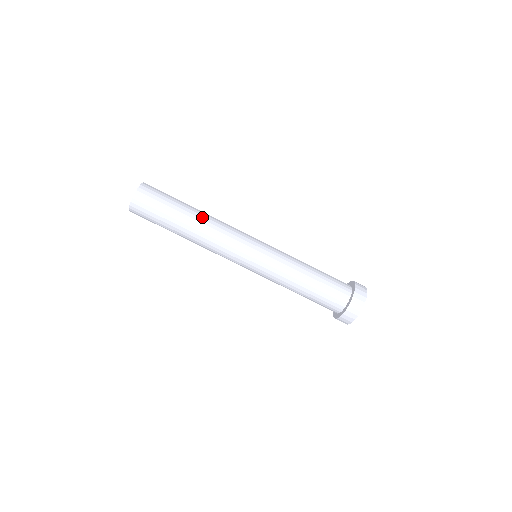
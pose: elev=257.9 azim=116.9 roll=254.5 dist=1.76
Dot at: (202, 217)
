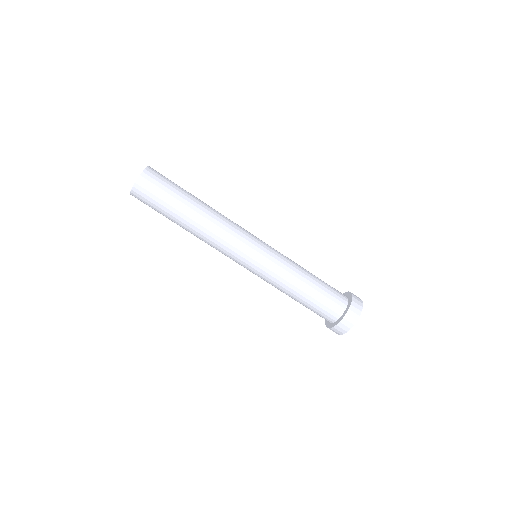
Dot at: (208, 206)
